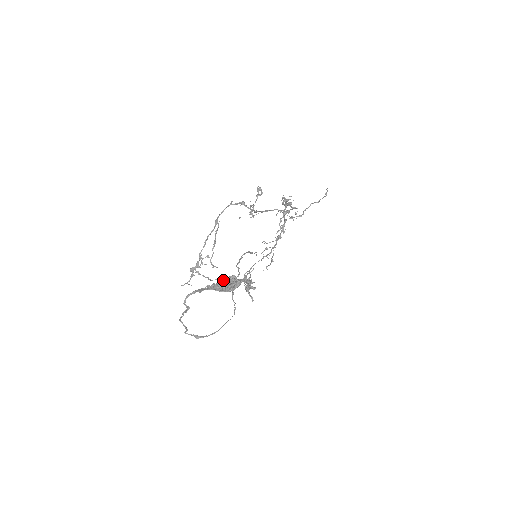
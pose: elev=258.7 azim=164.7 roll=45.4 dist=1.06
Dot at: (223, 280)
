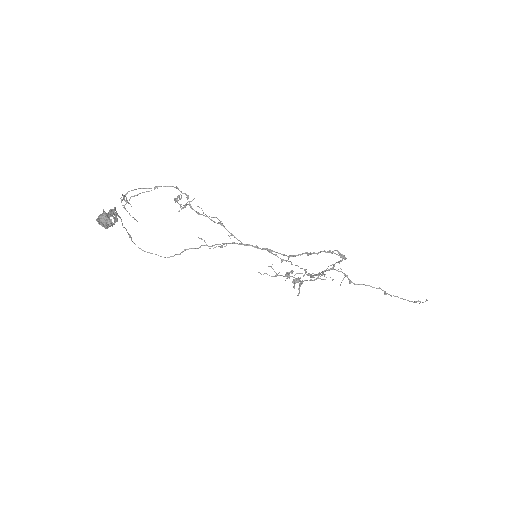
Dot at: (101, 215)
